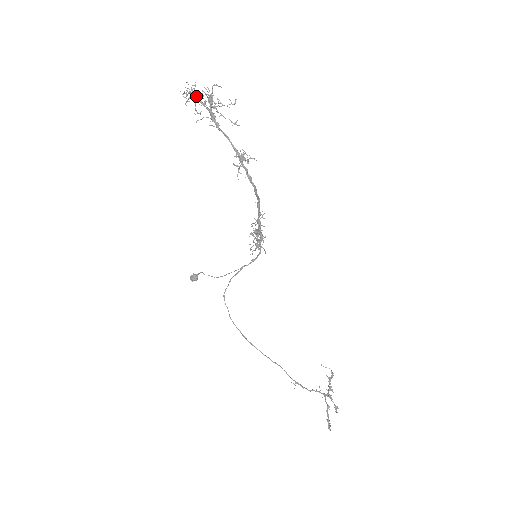
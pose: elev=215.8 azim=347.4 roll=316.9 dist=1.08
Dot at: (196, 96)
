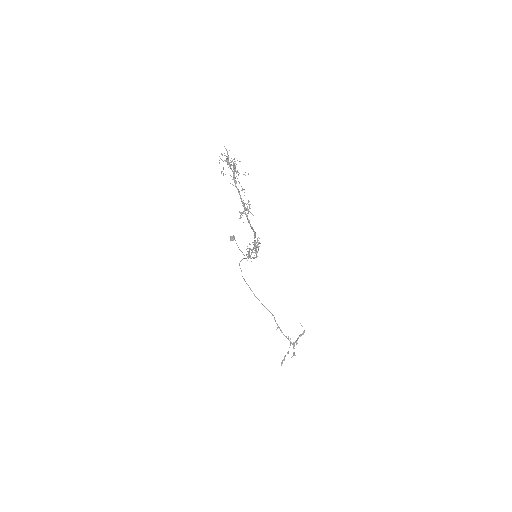
Dot at: occluded
